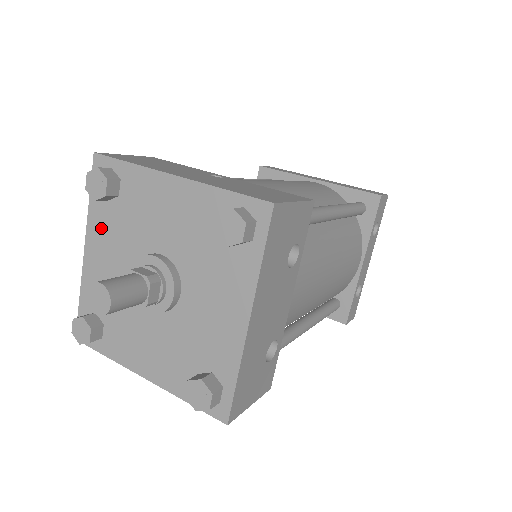
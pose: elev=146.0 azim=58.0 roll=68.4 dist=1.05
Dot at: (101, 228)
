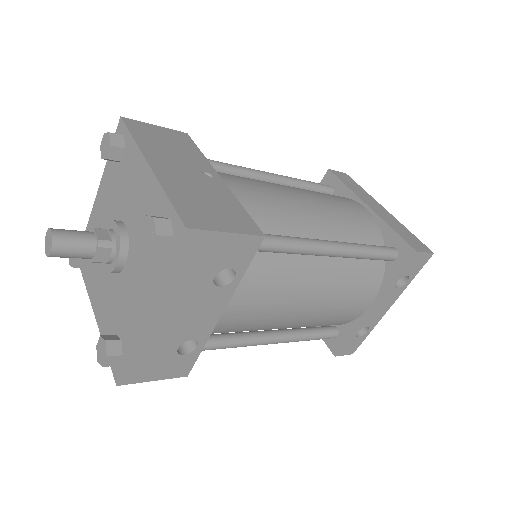
Dot at: (108, 182)
